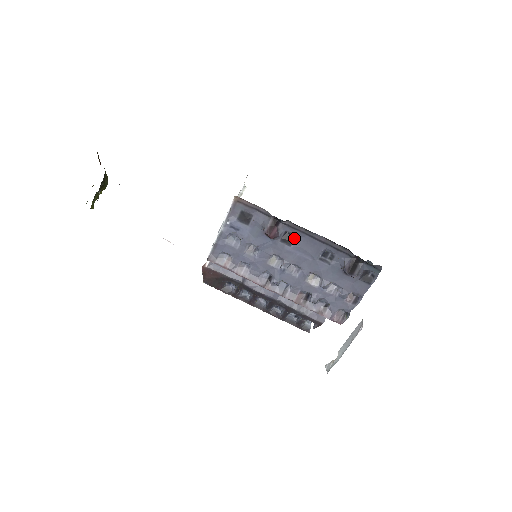
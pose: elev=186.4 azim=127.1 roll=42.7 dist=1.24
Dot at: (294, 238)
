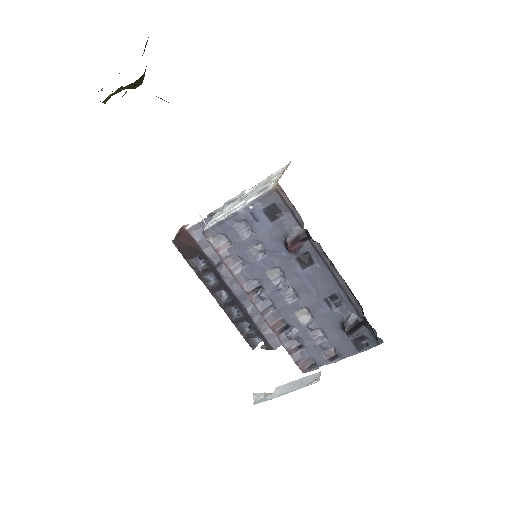
Dot at: (312, 263)
